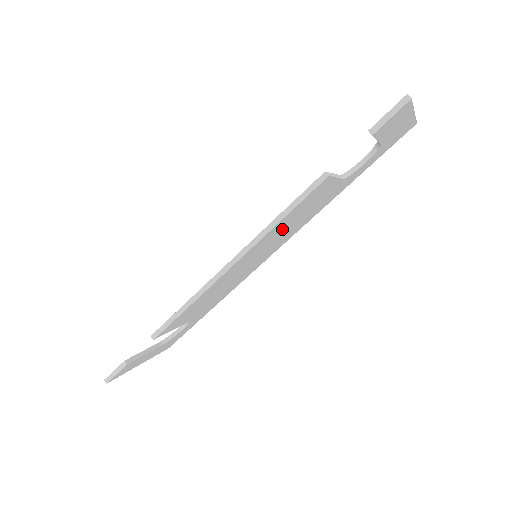
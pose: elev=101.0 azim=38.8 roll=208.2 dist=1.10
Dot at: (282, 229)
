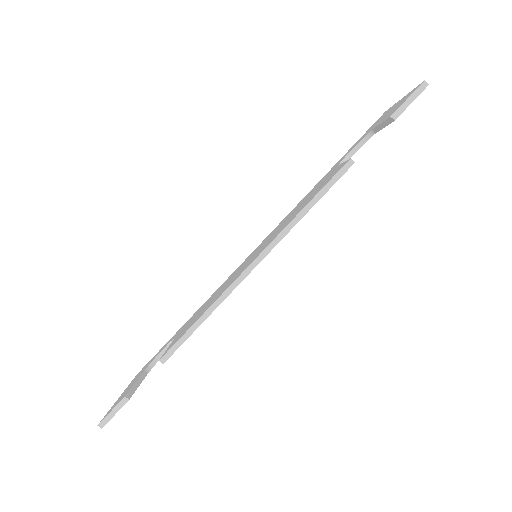
Dot at: occluded
